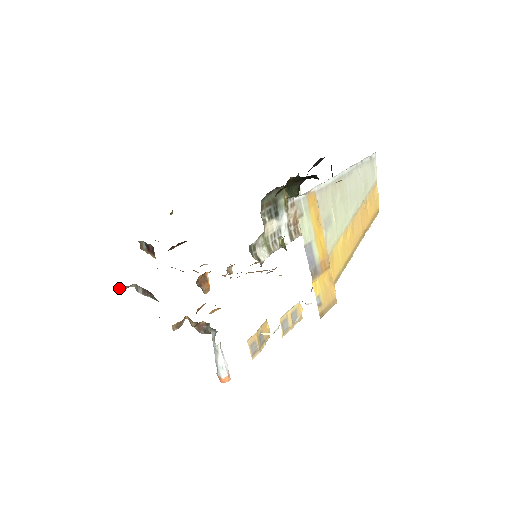
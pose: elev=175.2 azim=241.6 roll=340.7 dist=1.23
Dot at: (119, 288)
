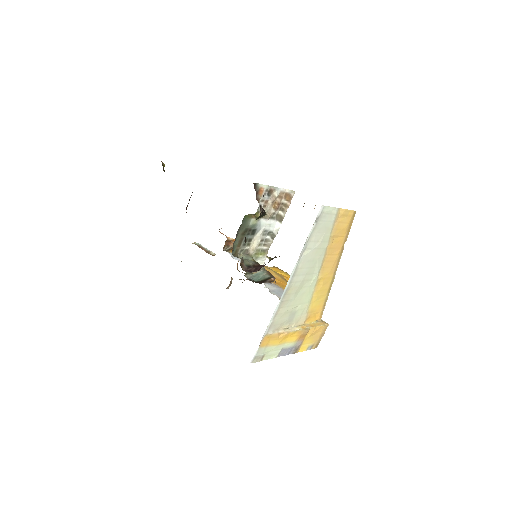
Dot at: occluded
